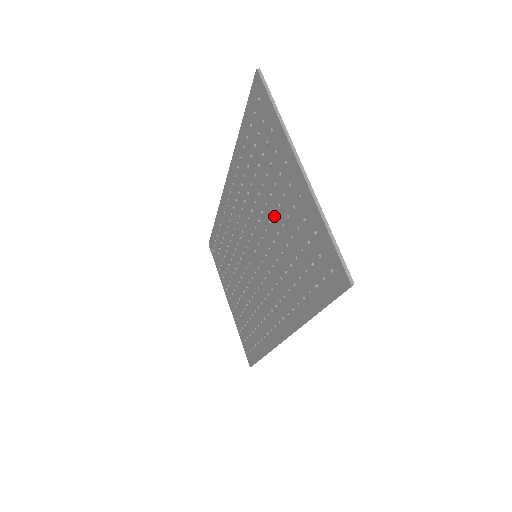
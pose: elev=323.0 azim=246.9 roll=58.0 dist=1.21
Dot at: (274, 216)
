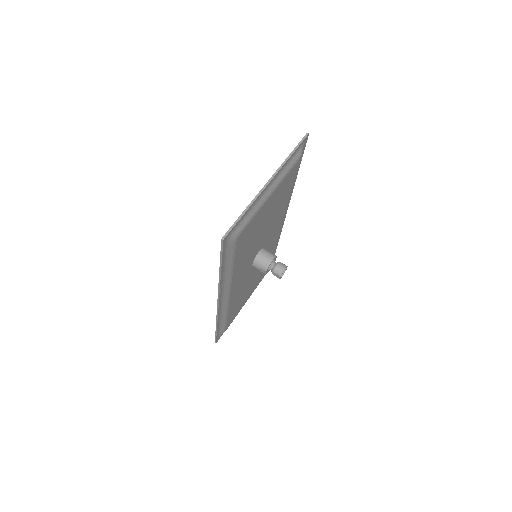
Dot at: occluded
